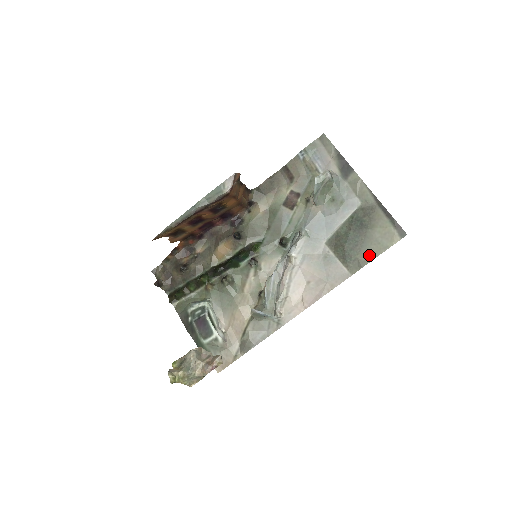
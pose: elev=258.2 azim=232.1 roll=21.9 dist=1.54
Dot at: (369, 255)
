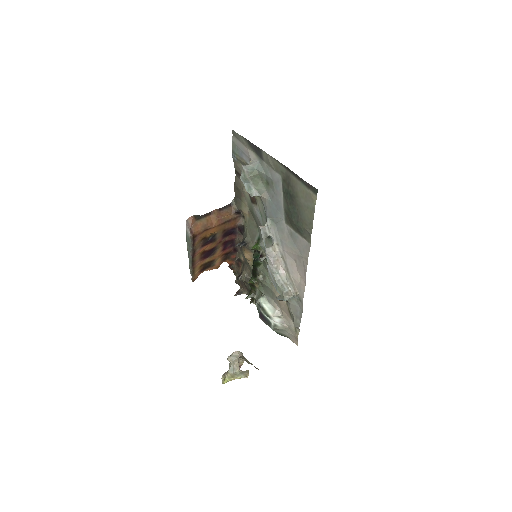
Dot at: (308, 222)
